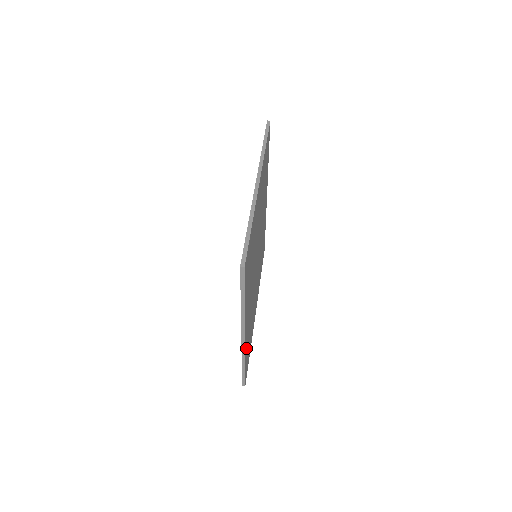
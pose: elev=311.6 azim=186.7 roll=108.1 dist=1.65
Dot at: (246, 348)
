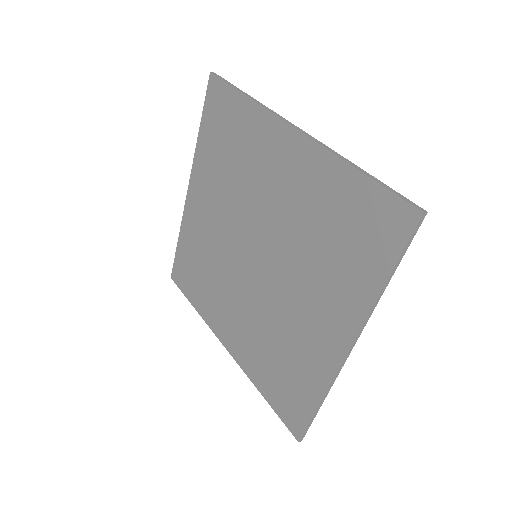
Dot at: (322, 375)
